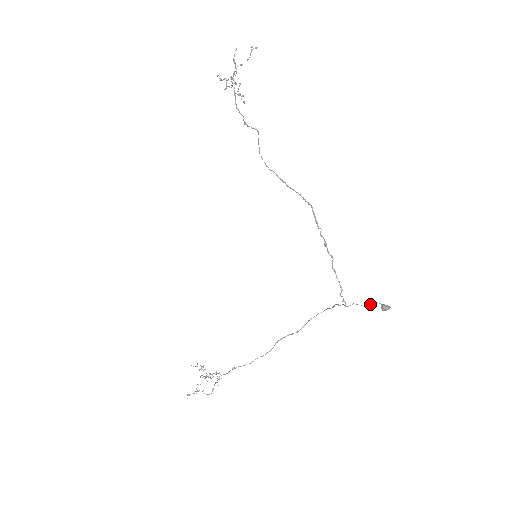
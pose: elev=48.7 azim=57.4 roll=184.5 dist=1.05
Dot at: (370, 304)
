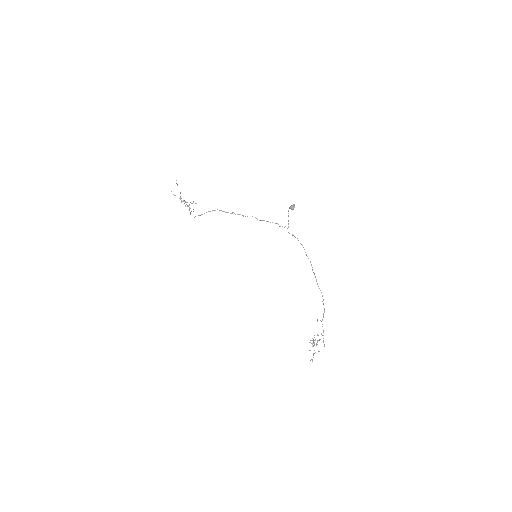
Dot at: occluded
